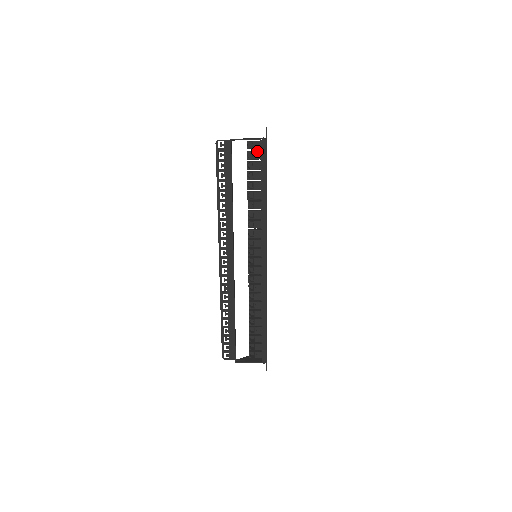
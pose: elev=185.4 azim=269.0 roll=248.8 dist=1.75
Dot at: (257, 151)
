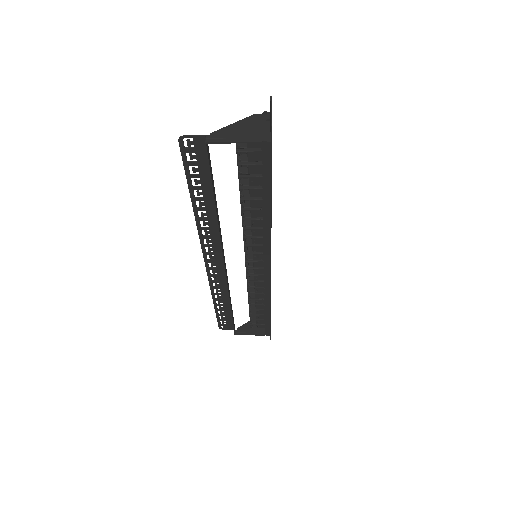
Dot at: (254, 150)
